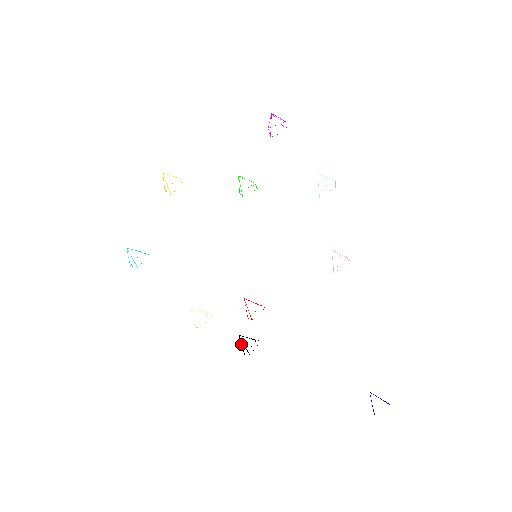
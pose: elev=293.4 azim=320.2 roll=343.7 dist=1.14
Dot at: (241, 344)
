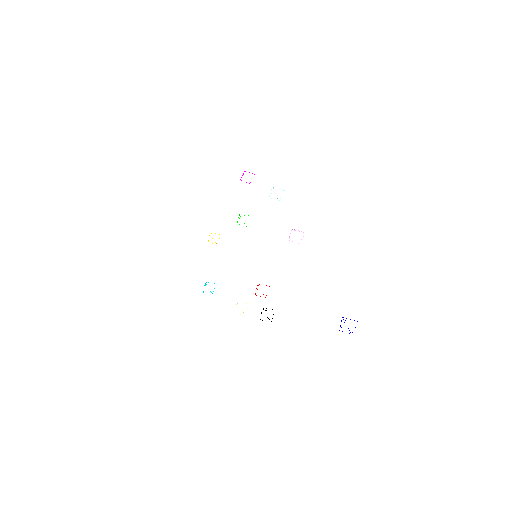
Dot at: occluded
